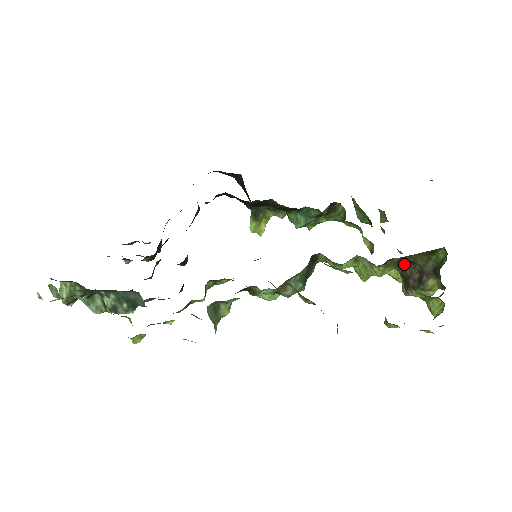
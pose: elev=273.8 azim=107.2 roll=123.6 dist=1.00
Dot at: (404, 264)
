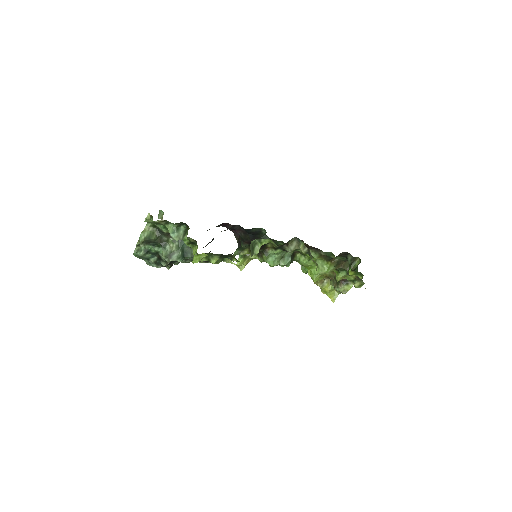
Dot at: (339, 267)
